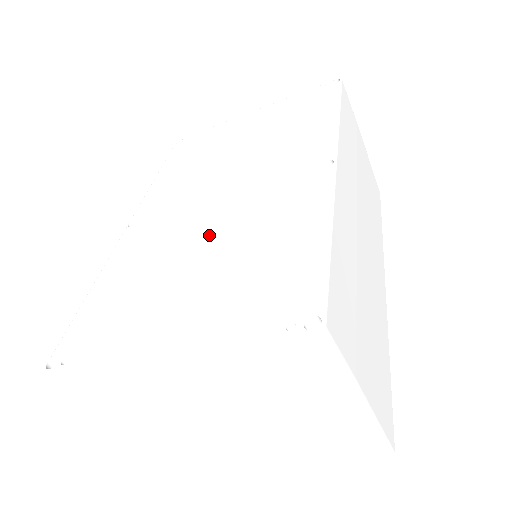
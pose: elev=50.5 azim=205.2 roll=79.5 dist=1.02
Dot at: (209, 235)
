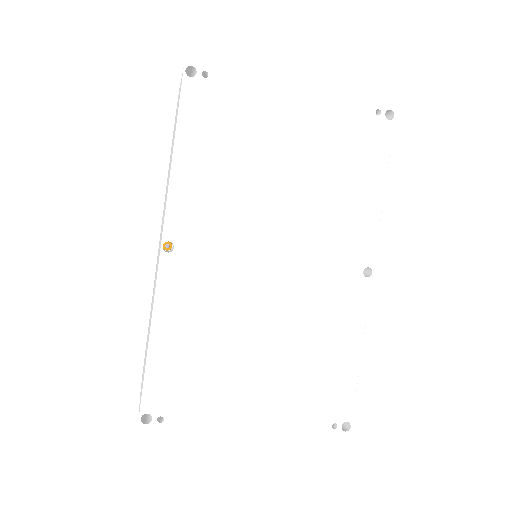
Dot at: (270, 316)
